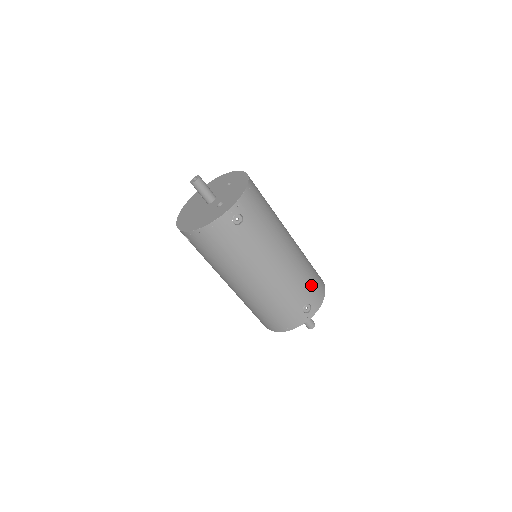
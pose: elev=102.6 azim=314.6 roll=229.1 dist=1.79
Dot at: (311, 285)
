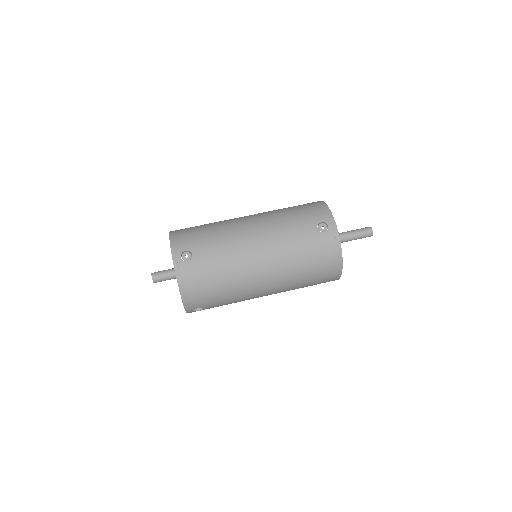
Dot at: (302, 214)
